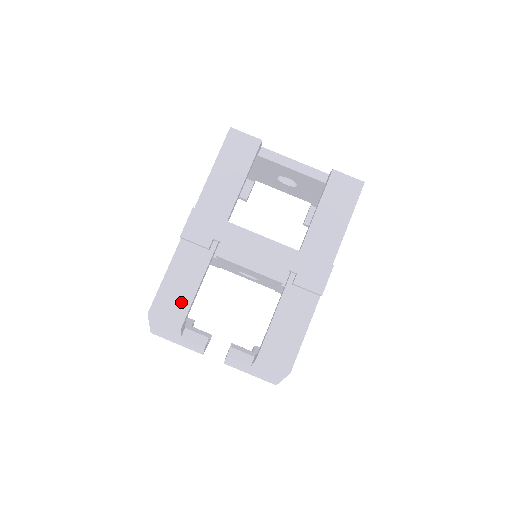
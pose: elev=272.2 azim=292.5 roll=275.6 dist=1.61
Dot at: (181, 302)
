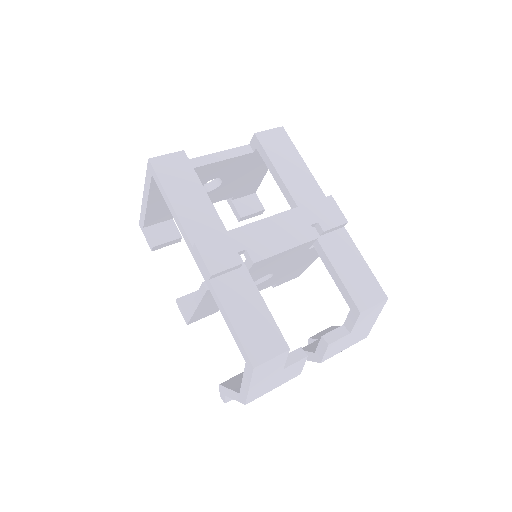
Dot at: (267, 330)
